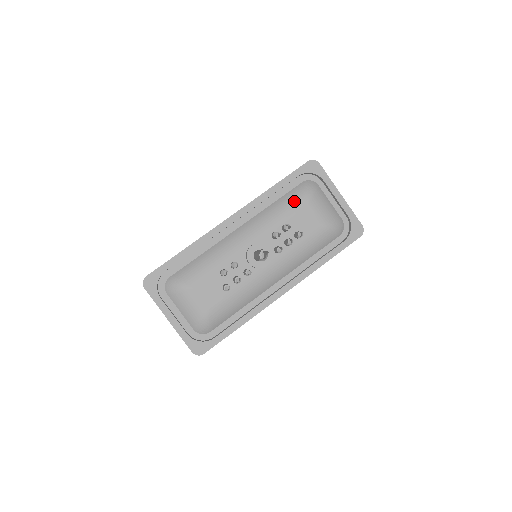
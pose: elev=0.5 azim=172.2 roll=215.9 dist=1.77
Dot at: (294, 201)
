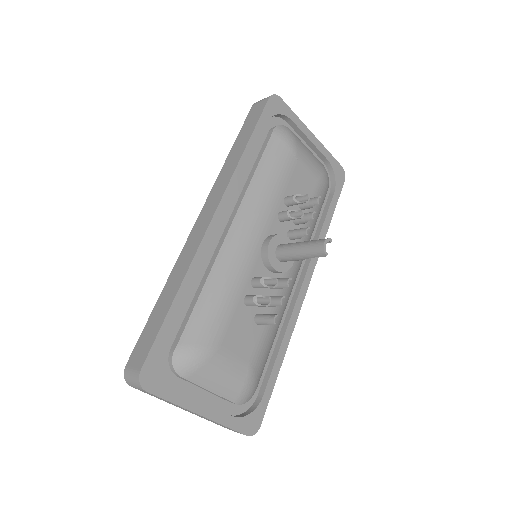
Dot at: (281, 160)
